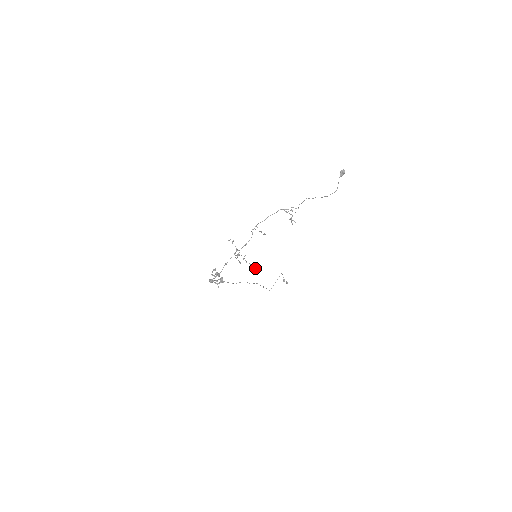
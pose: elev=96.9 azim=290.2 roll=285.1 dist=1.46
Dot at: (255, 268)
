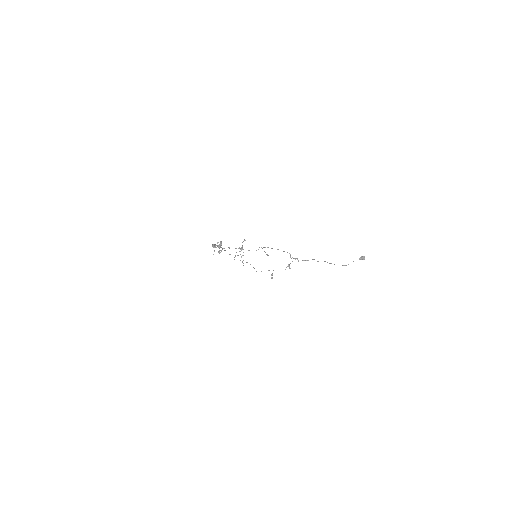
Dot at: occluded
